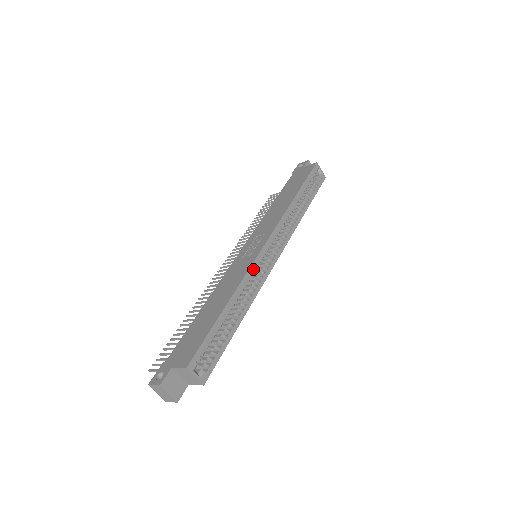
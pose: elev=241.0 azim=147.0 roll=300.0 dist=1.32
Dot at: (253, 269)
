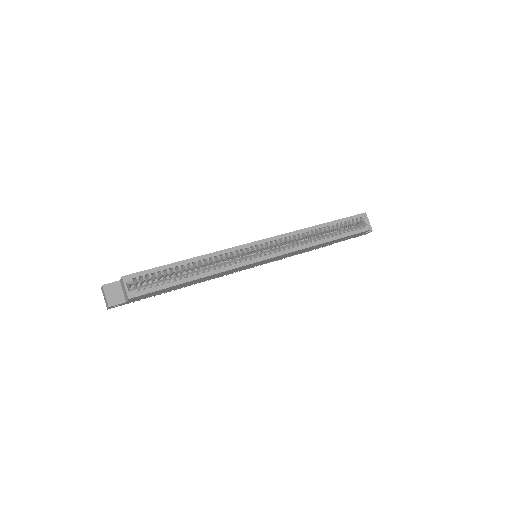
Dot at: (233, 251)
